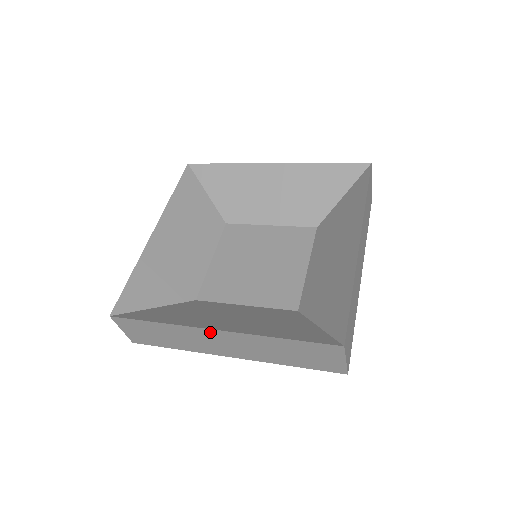
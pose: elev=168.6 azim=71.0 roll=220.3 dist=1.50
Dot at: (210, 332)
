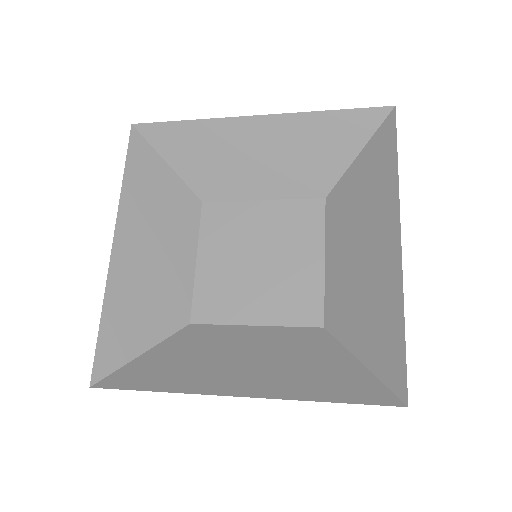
Dot at: occluded
